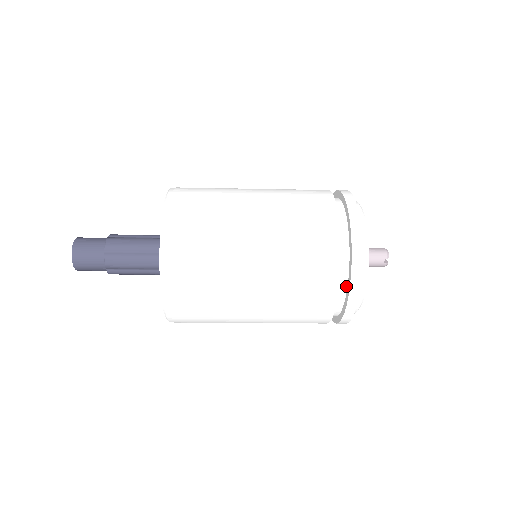
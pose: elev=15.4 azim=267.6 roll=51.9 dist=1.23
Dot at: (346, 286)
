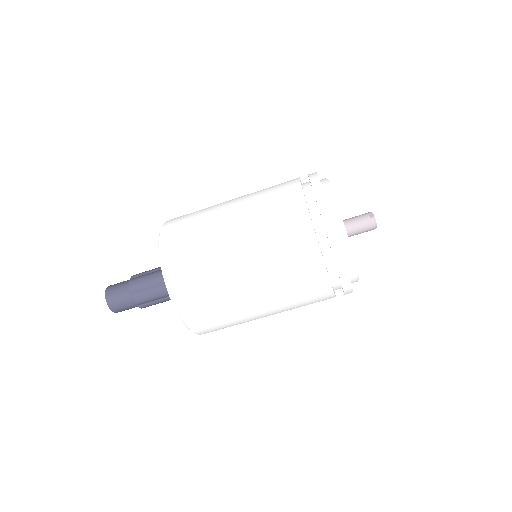
Dot at: (316, 204)
